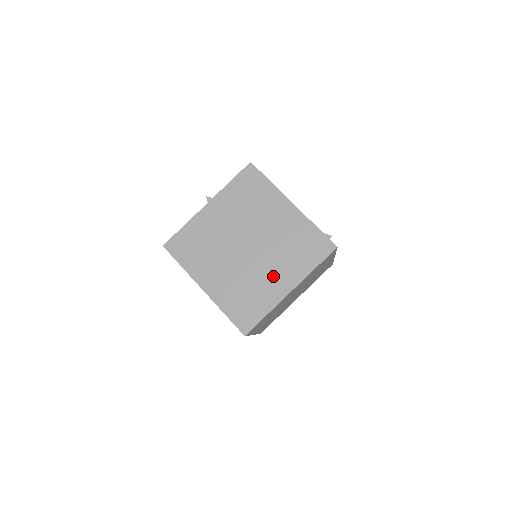
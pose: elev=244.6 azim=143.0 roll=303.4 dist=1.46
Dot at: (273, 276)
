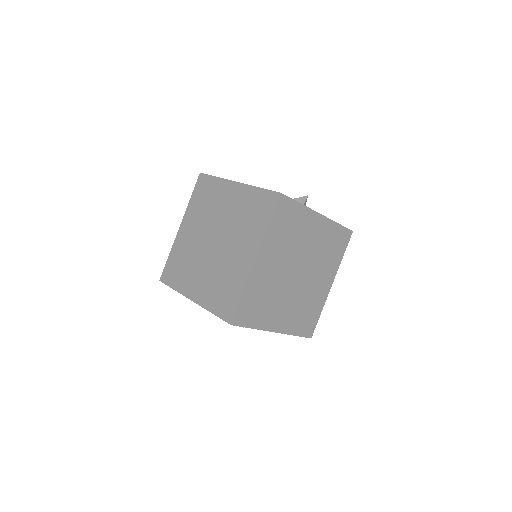
Dot at: (238, 254)
